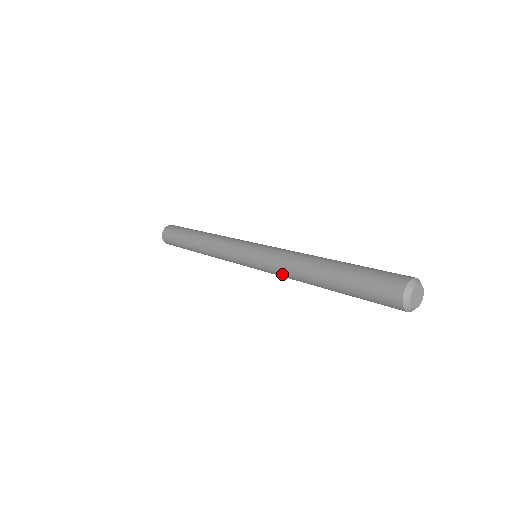
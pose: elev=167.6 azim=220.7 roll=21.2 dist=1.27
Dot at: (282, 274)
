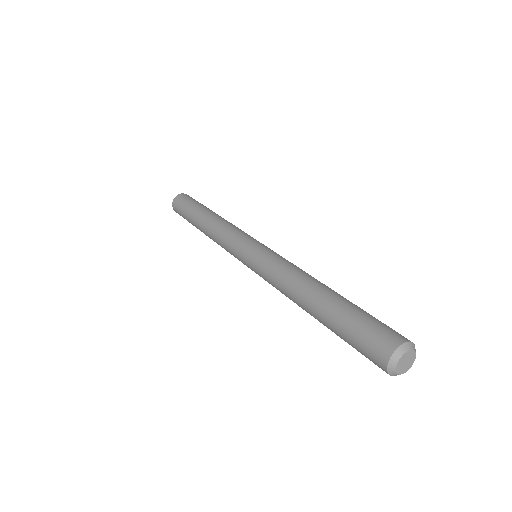
Dot at: (275, 285)
